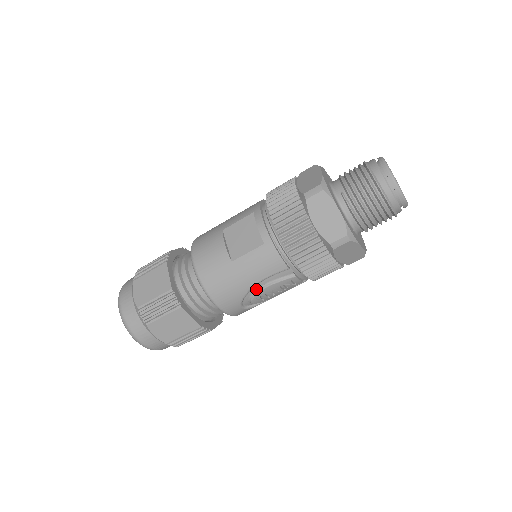
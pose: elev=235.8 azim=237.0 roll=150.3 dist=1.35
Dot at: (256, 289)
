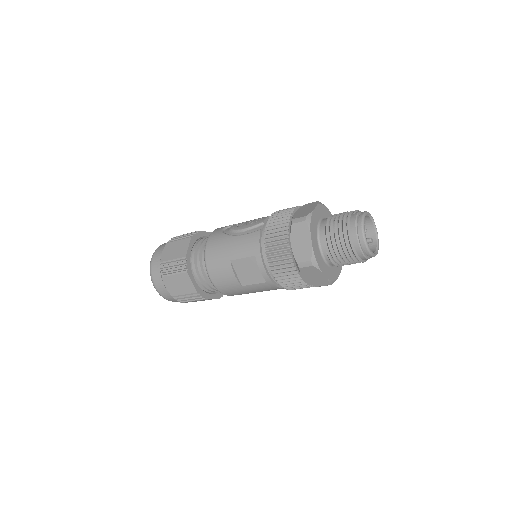
Dot at: occluded
